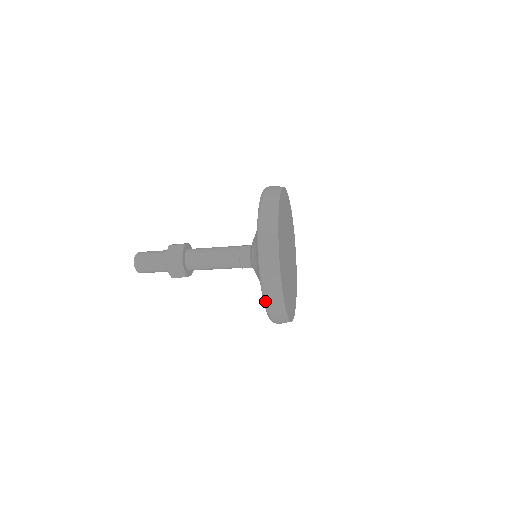
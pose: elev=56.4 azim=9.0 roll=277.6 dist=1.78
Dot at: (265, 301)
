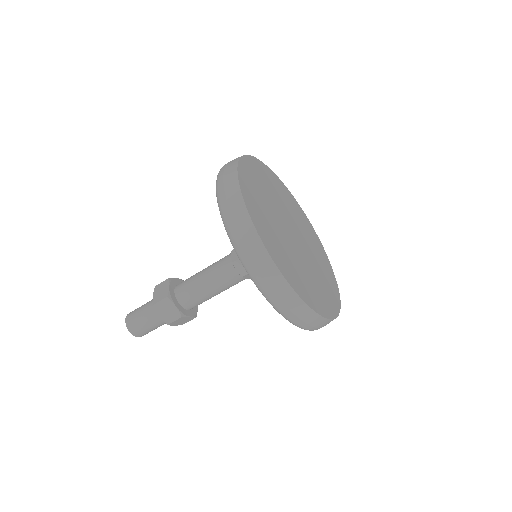
Dot at: (257, 284)
